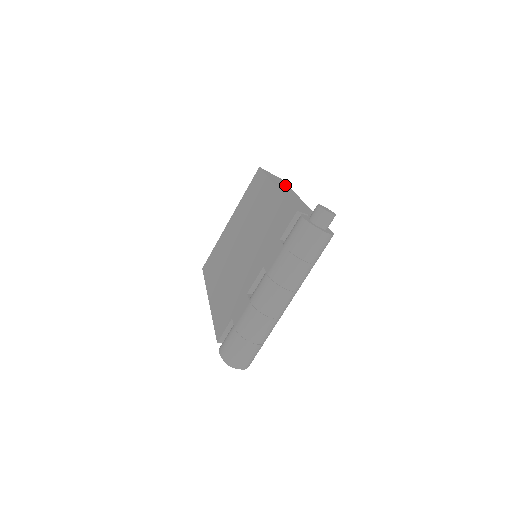
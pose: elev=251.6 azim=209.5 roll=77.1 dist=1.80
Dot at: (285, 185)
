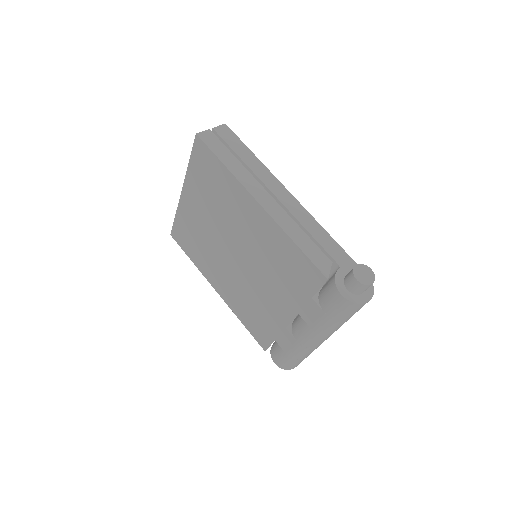
Dot at: (248, 157)
